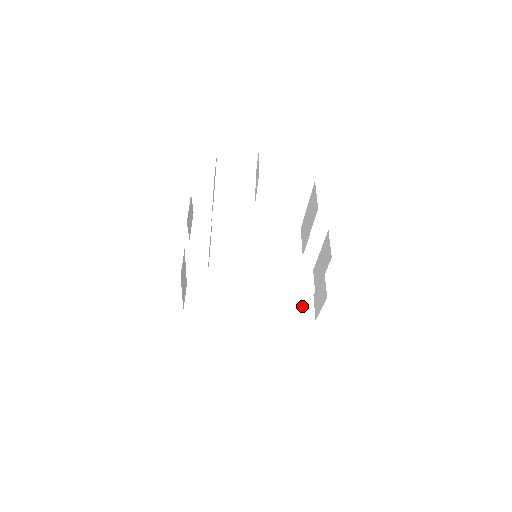
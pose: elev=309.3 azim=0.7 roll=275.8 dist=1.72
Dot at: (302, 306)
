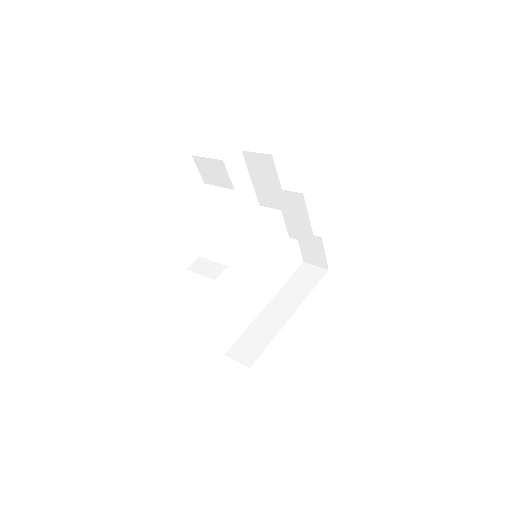
Dot at: (308, 274)
